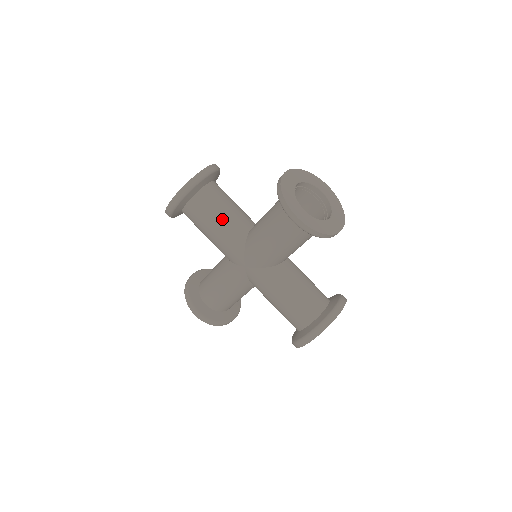
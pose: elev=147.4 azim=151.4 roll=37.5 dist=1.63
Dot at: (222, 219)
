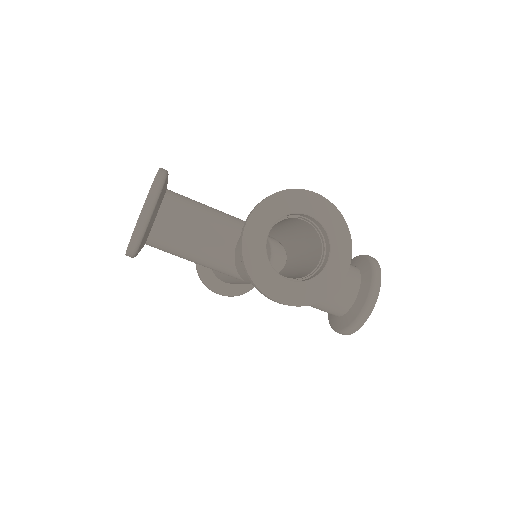
Dot at: (195, 251)
